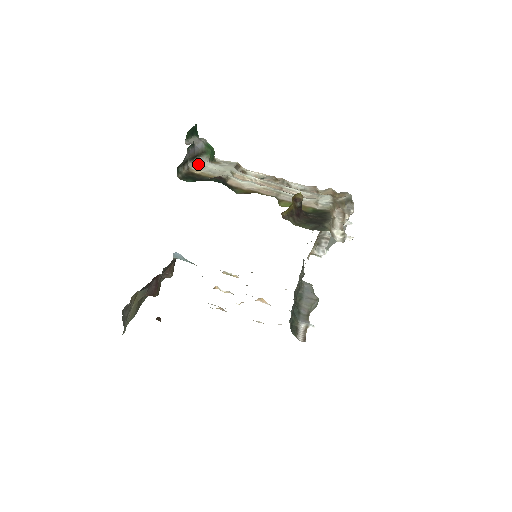
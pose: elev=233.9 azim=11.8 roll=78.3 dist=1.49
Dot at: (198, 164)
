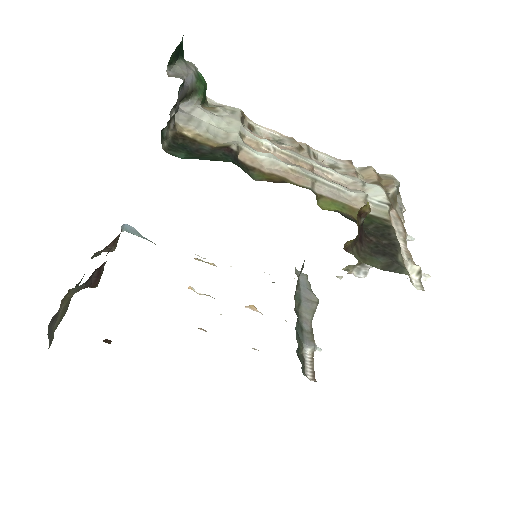
Dot at: (188, 115)
